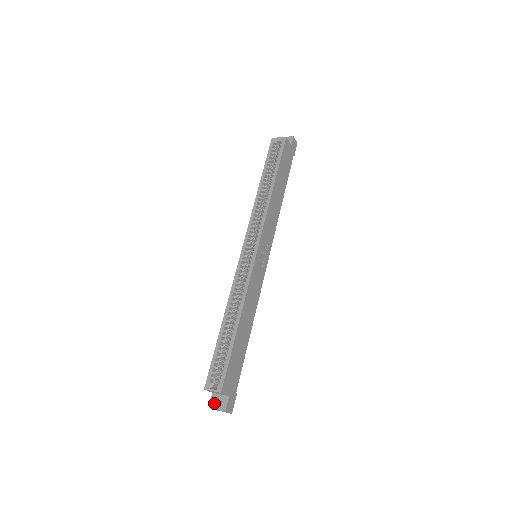
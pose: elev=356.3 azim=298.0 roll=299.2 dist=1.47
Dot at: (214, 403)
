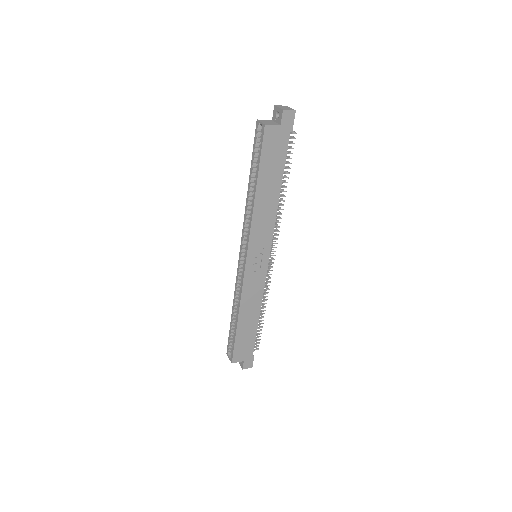
Dot at: occluded
